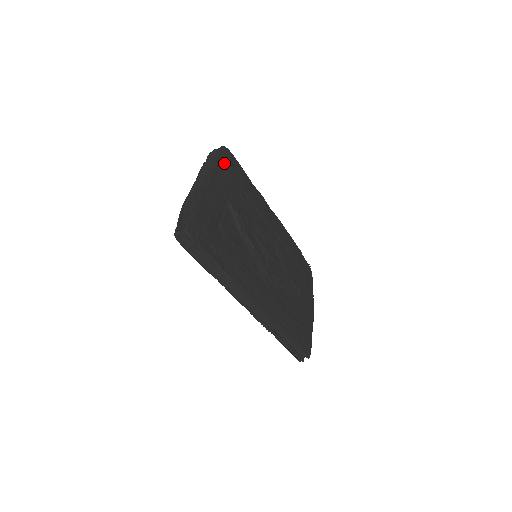
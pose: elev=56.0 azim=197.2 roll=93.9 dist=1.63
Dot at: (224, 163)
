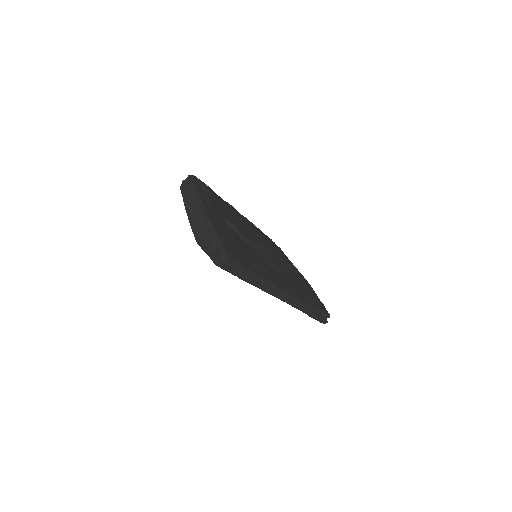
Dot at: (201, 188)
